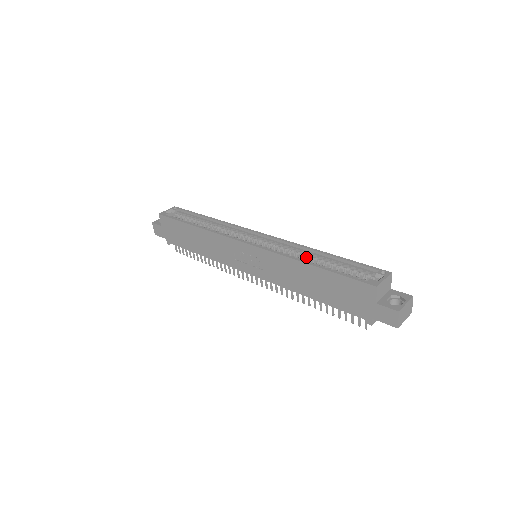
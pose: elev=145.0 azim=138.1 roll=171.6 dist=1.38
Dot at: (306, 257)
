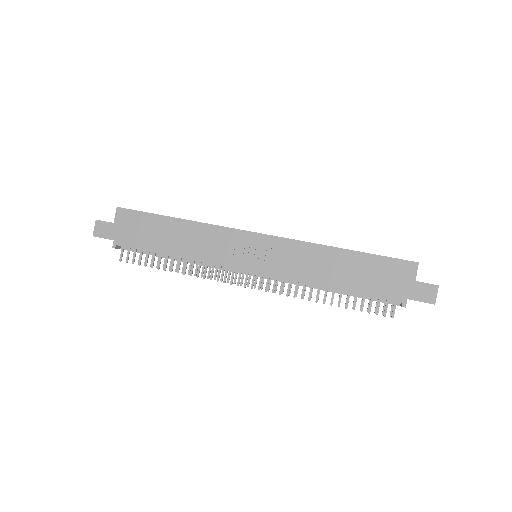
Dot at: occluded
